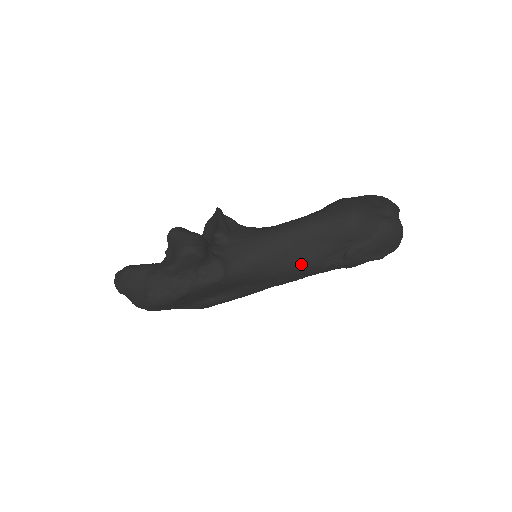
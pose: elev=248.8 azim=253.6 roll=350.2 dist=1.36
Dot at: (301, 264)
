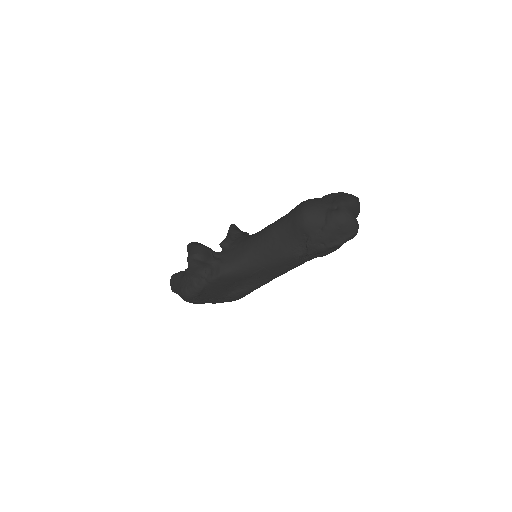
Dot at: (277, 257)
